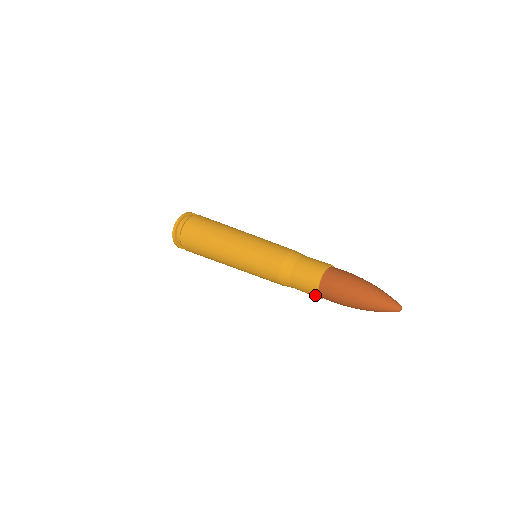
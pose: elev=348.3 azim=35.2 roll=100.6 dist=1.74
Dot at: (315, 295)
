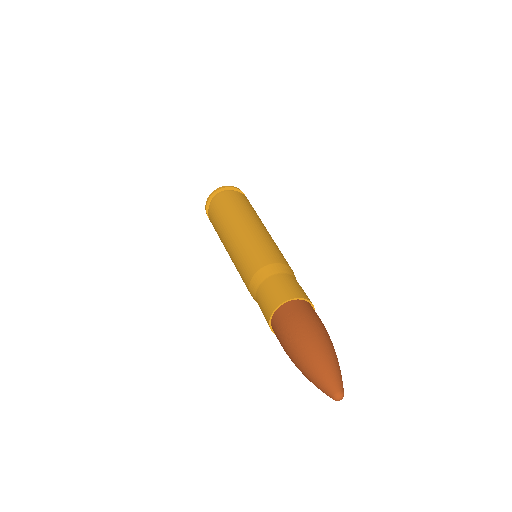
Dot at: occluded
